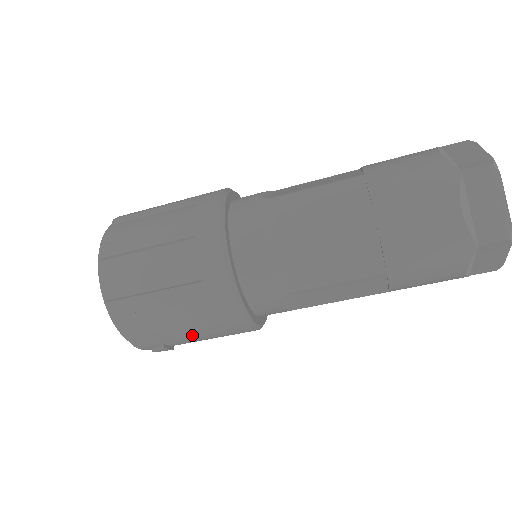
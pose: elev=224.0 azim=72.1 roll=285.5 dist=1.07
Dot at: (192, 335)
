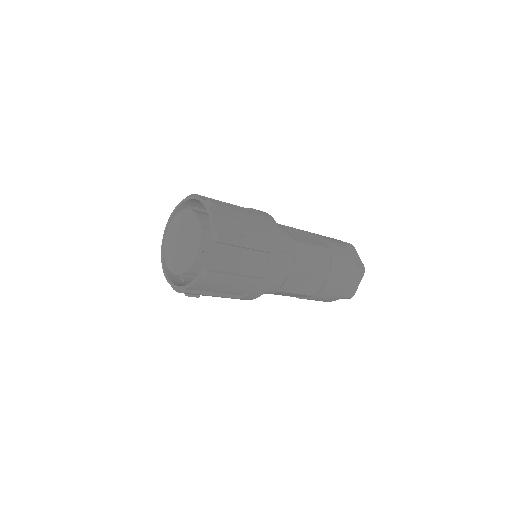
Dot at: occluded
